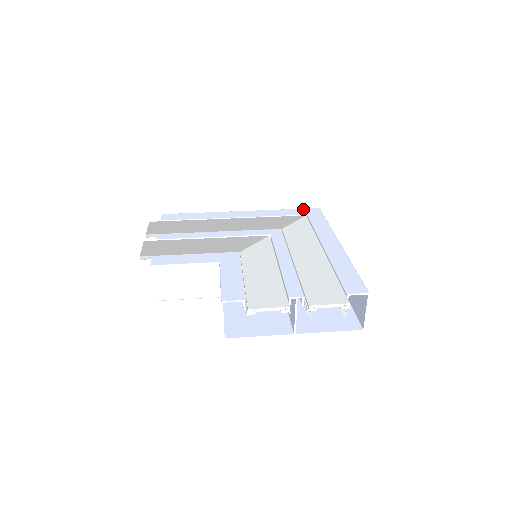
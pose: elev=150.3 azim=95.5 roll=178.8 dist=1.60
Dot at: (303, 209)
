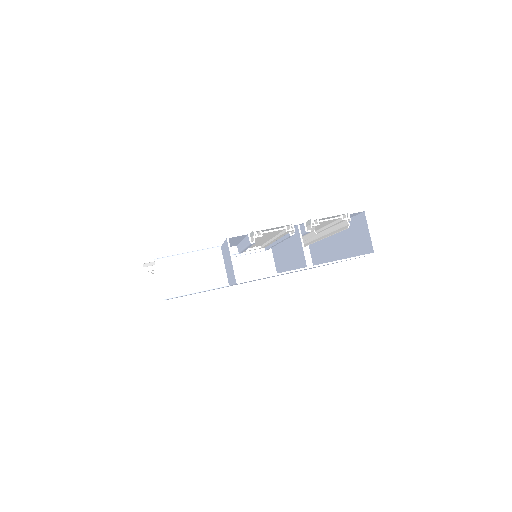
Dot at: occluded
